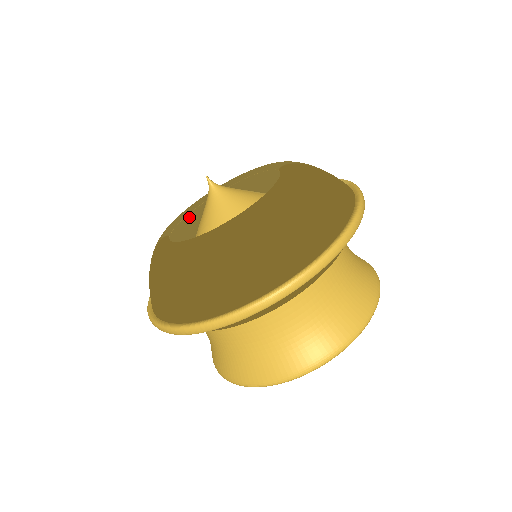
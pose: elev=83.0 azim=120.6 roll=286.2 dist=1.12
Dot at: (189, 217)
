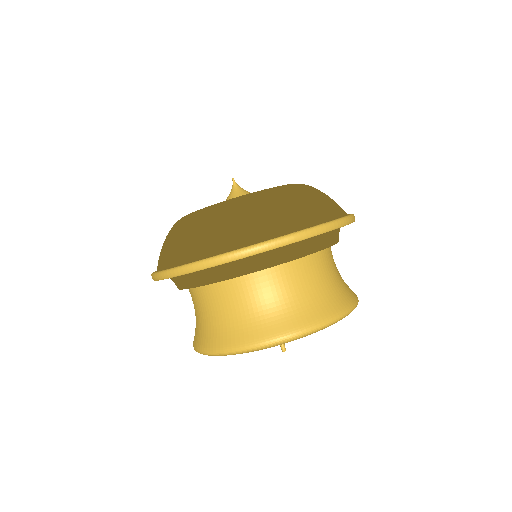
Dot at: occluded
